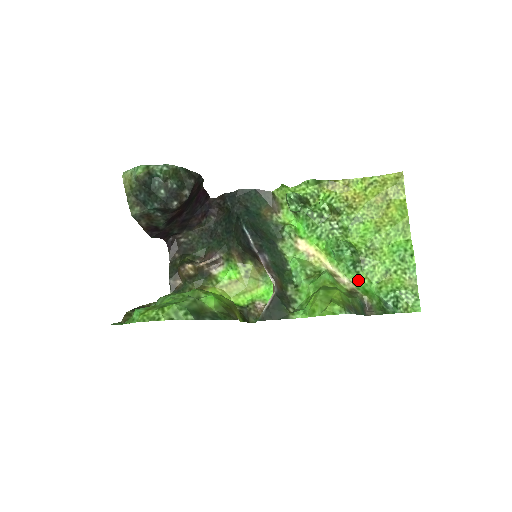
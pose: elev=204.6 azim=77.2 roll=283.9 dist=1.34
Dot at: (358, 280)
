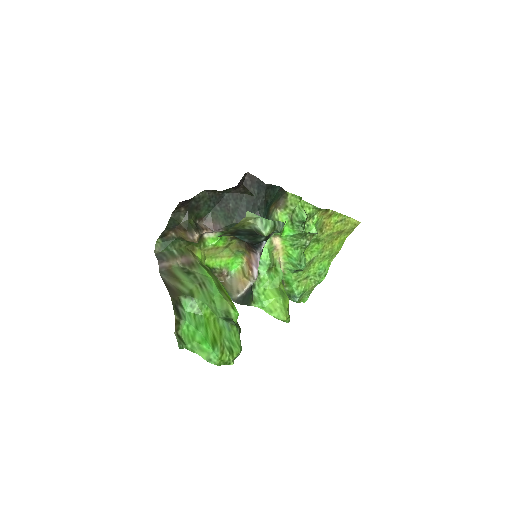
Dot at: (289, 275)
